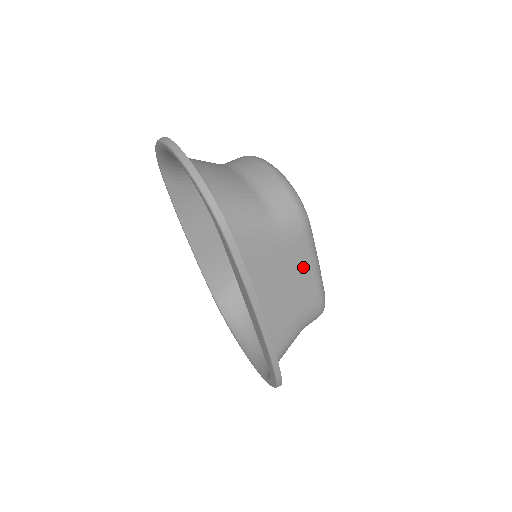
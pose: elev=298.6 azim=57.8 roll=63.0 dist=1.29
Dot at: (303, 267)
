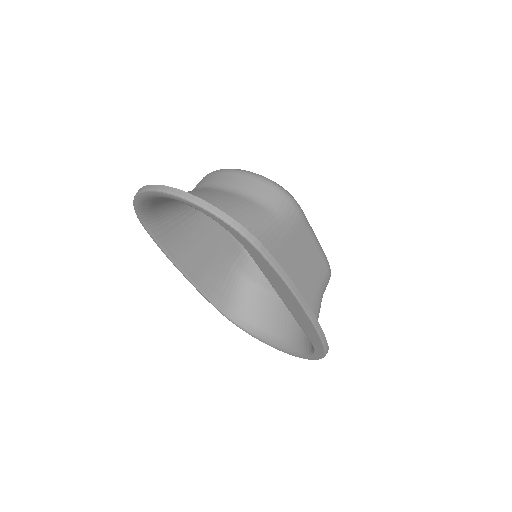
Dot at: (308, 245)
